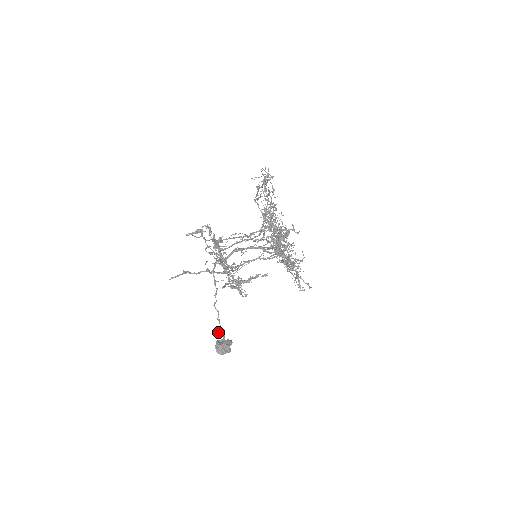
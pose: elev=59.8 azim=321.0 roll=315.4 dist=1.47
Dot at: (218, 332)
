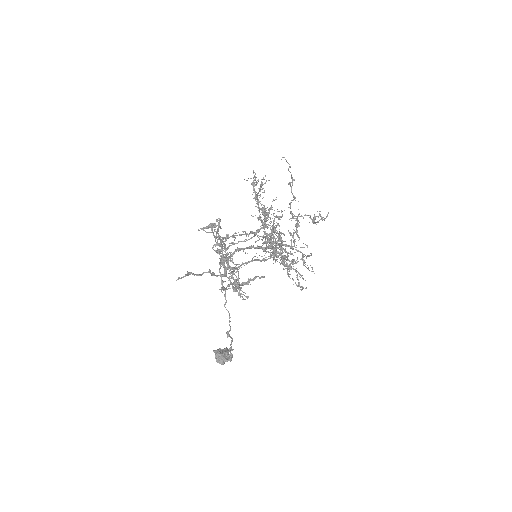
Dot at: (227, 336)
